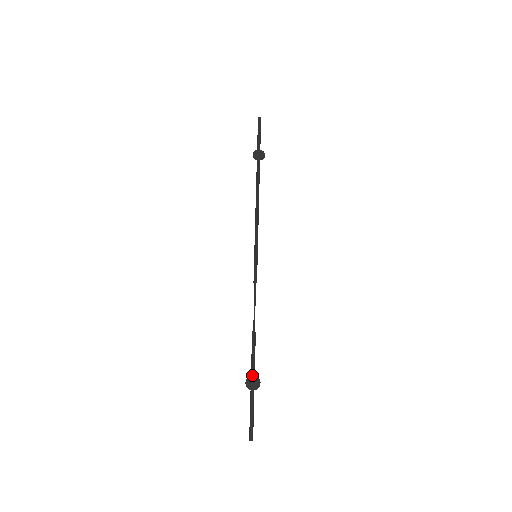
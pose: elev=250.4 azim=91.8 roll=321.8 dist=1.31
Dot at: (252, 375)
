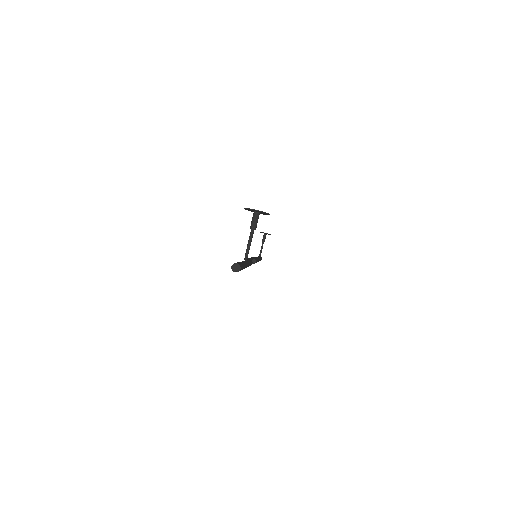
Dot at: occluded
